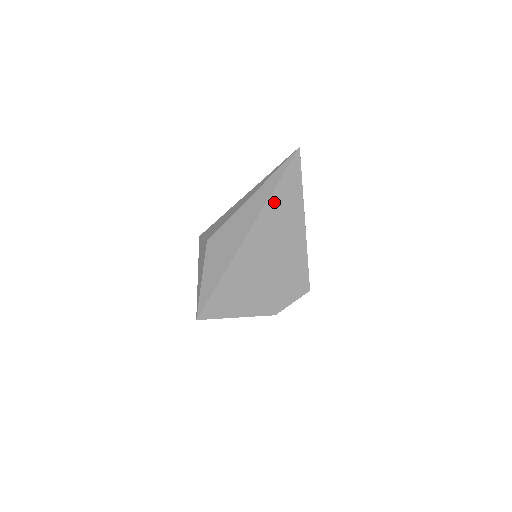
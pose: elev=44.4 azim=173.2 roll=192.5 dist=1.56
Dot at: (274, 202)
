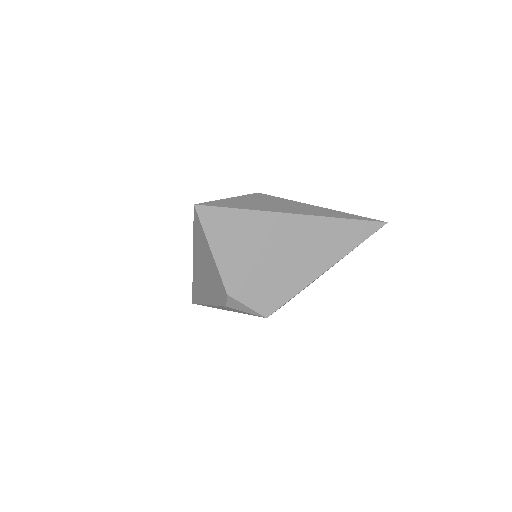
Dot at: (337, 225)
